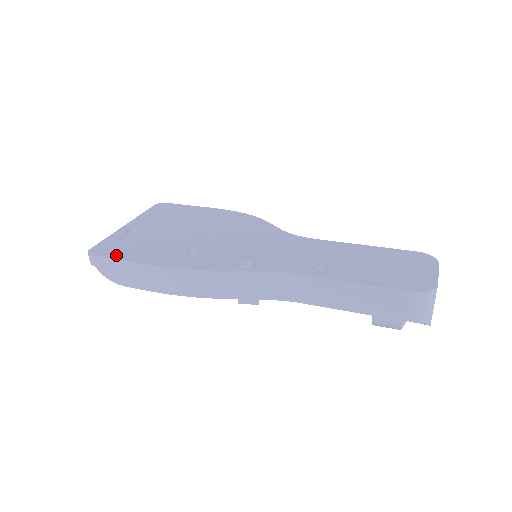
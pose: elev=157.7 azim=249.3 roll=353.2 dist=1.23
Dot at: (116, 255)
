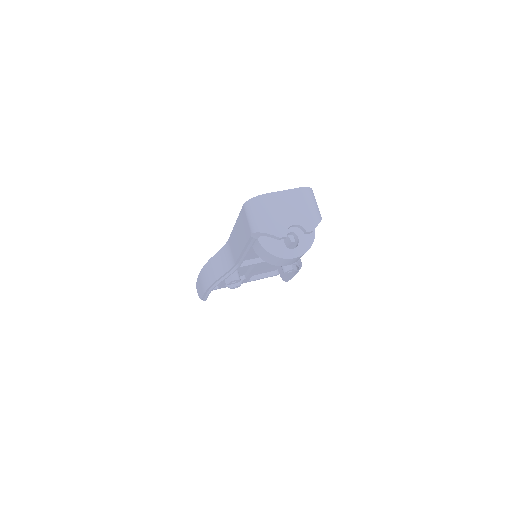
Dot at: occluded
